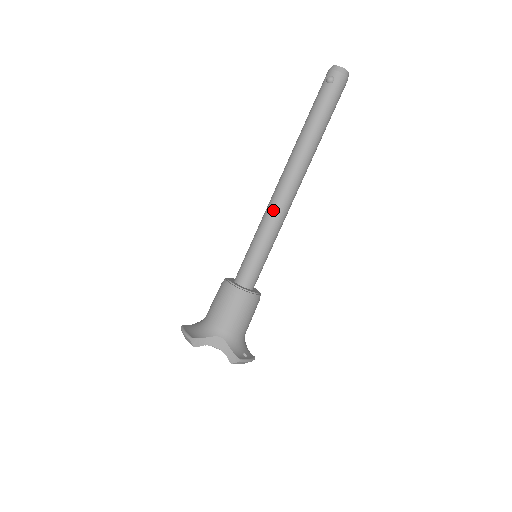
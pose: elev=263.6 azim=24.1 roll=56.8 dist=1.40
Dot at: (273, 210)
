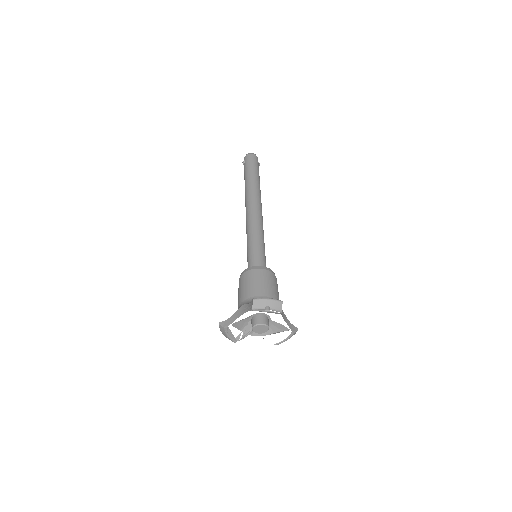
Dot at: (247, 225)
